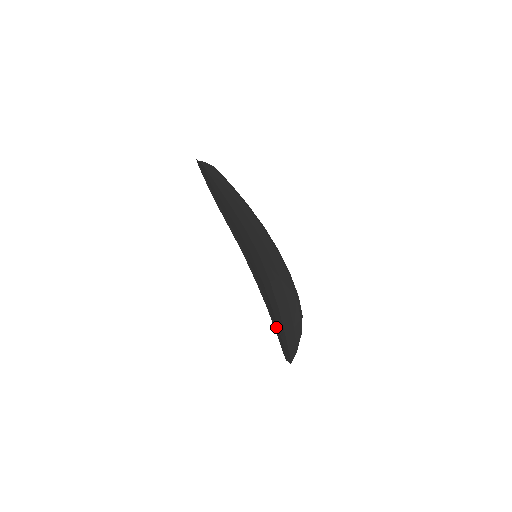
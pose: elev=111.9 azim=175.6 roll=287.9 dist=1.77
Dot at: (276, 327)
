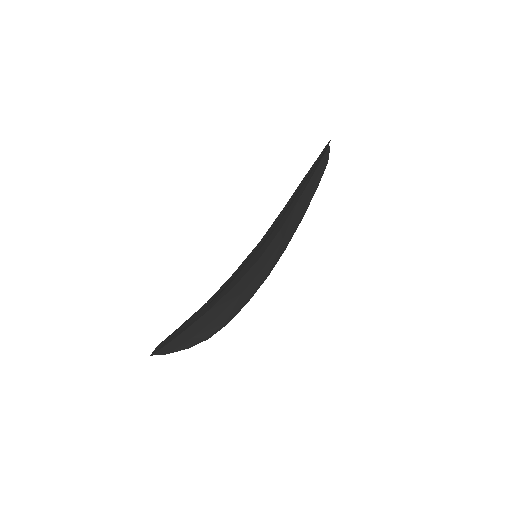
Dot at: occluded
